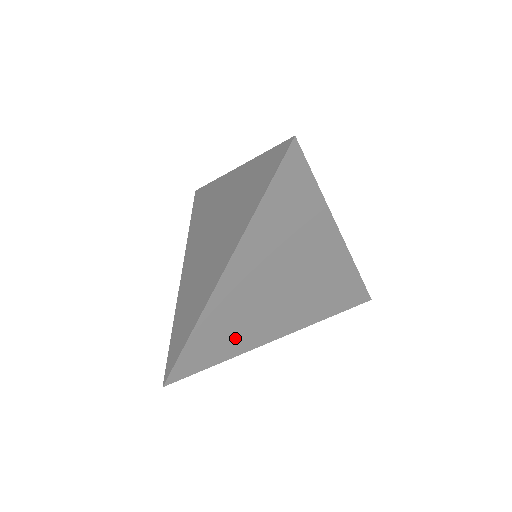
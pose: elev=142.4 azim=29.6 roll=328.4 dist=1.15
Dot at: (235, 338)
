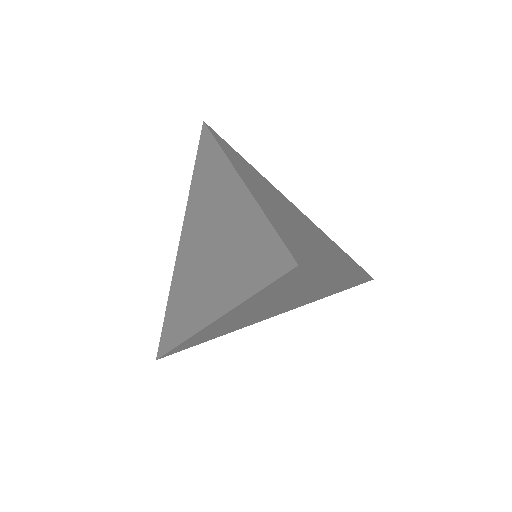
Dot at: (224, 331)
